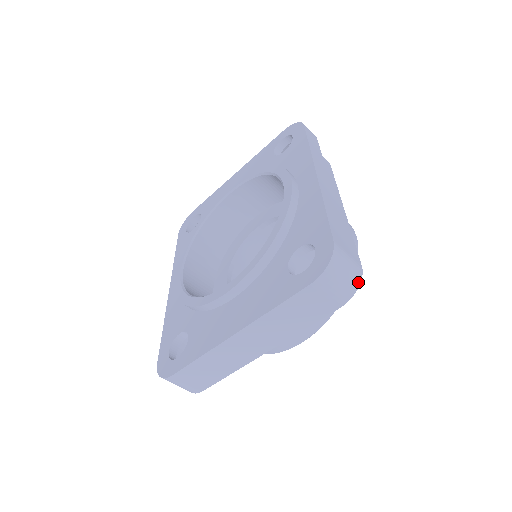
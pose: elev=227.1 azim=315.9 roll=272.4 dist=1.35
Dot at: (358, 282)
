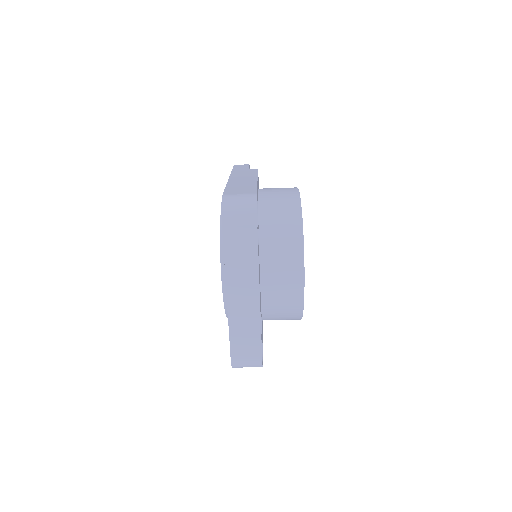
Dot at: (254, 202)
